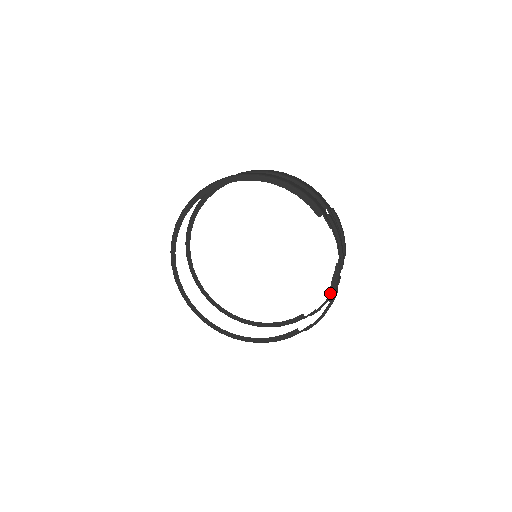
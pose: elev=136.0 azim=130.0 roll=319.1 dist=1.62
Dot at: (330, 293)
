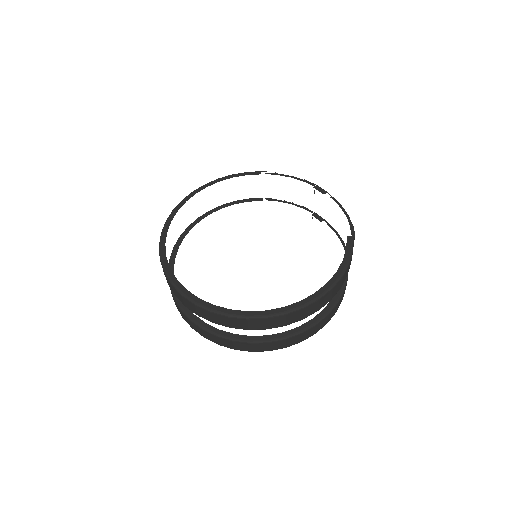
Dot at: (336, 233)
